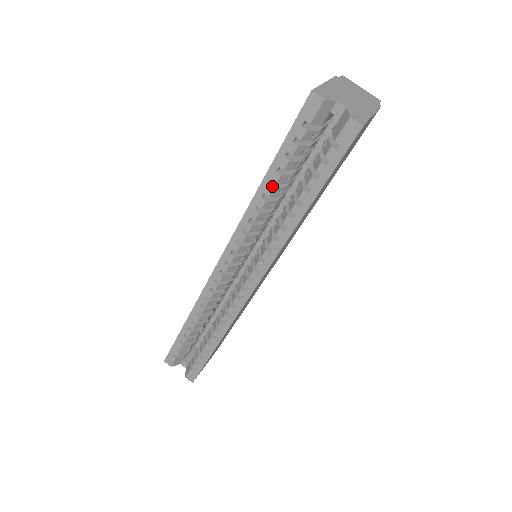
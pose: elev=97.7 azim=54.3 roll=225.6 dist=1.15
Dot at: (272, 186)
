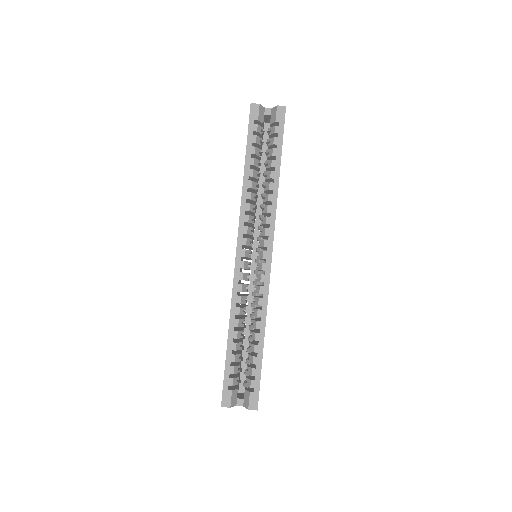
Dot at: (251, 169)
